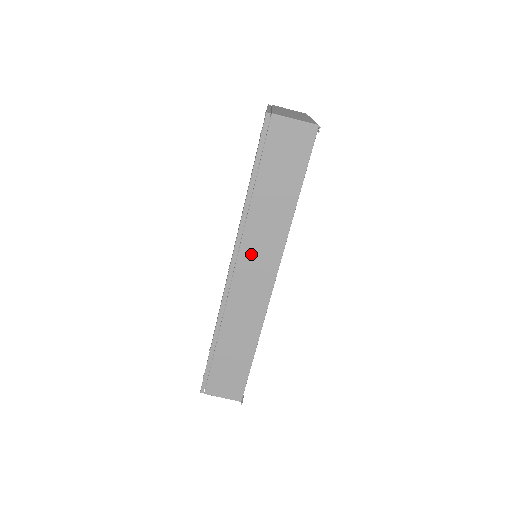
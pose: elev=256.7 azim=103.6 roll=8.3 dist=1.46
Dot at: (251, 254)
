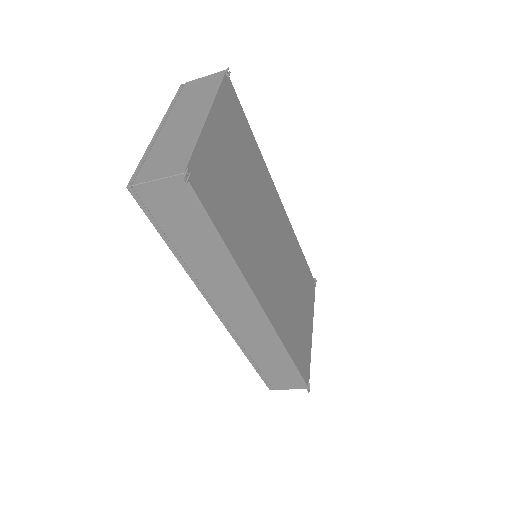
Dot at: (222, 297)
